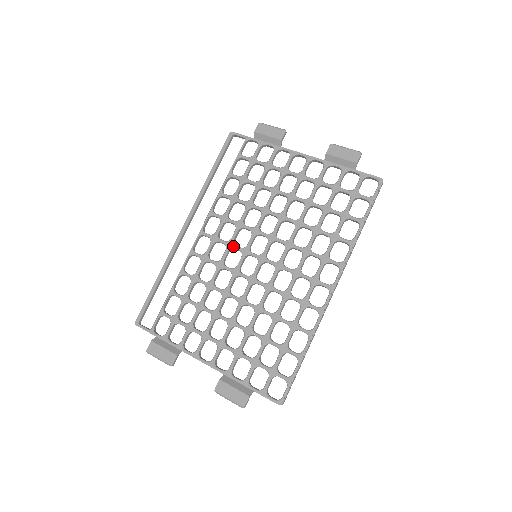
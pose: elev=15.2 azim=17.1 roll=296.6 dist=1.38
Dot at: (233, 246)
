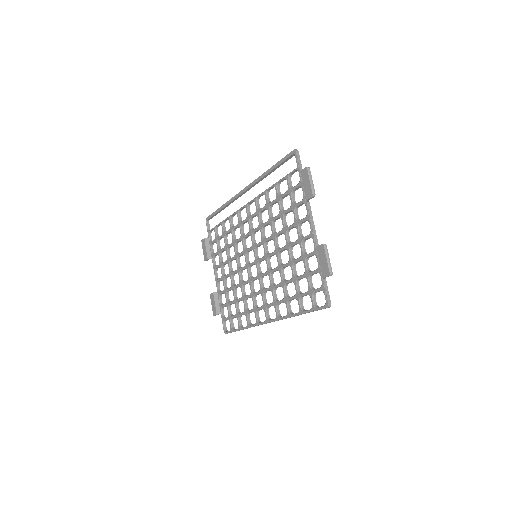
Dot at: (251, 236)
